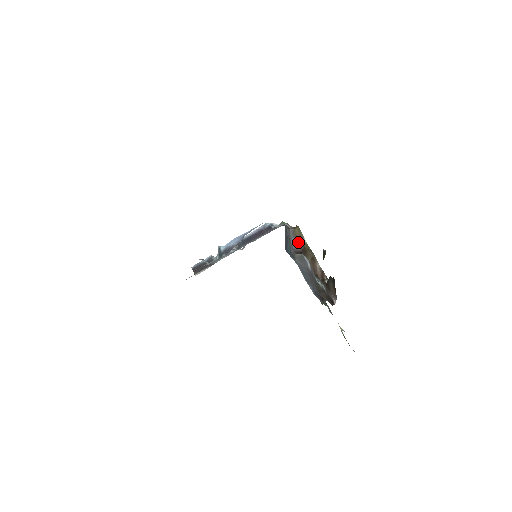
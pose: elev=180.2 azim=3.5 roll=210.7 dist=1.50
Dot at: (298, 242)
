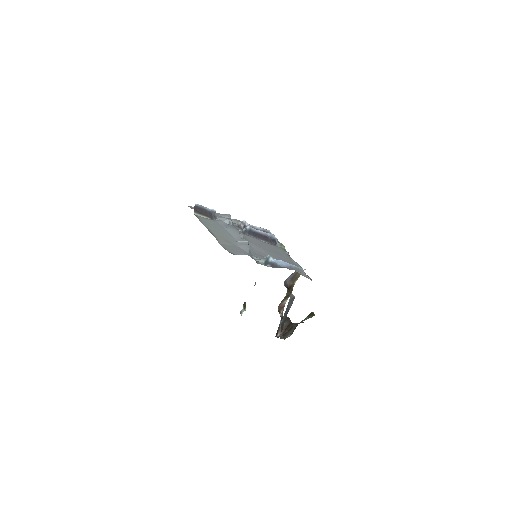
Dot at: (292, 280)
